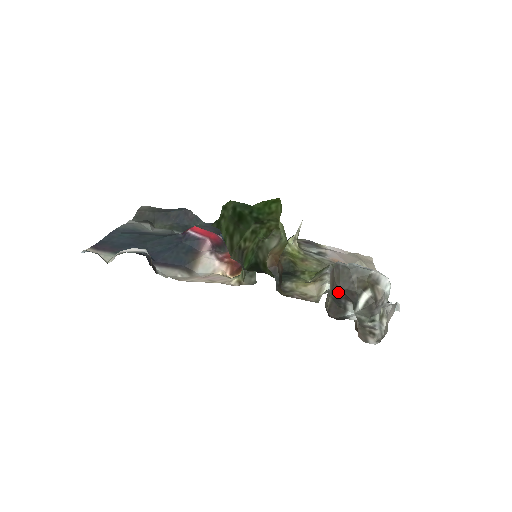
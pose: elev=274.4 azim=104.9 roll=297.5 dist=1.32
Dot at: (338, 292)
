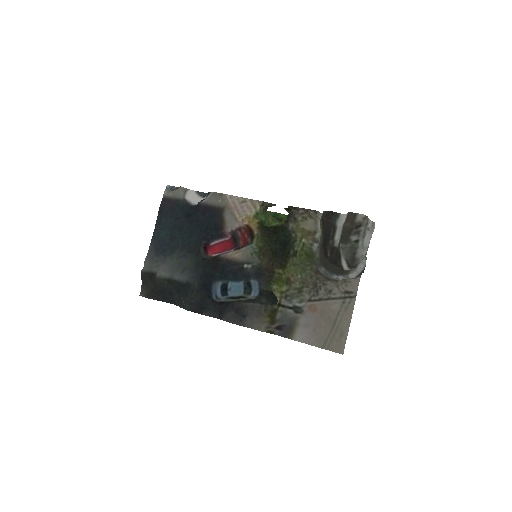
Dot at: (325, 250)
